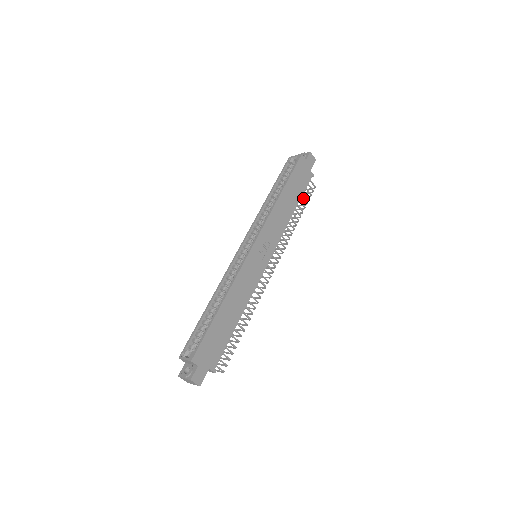
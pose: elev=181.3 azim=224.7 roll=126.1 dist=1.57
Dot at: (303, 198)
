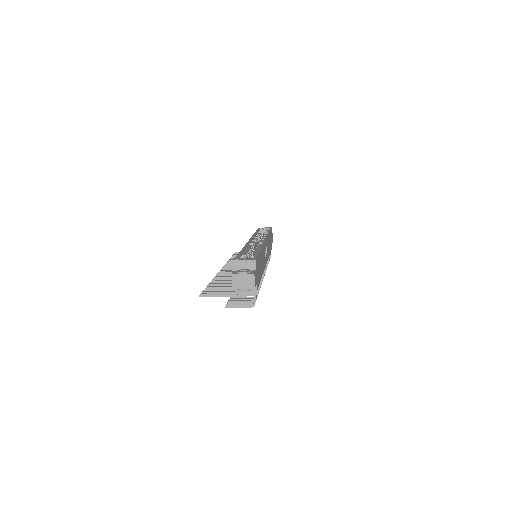
Dot at: occluded
